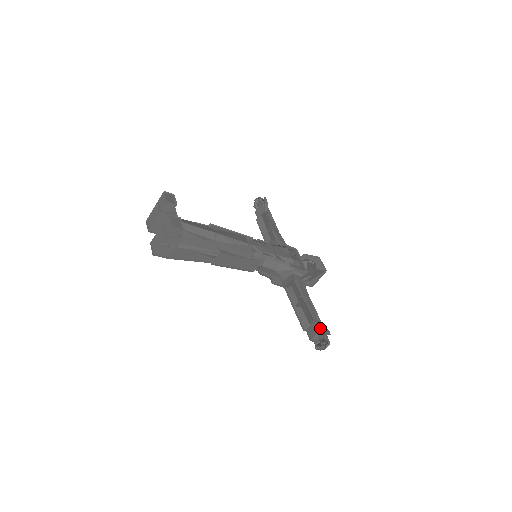
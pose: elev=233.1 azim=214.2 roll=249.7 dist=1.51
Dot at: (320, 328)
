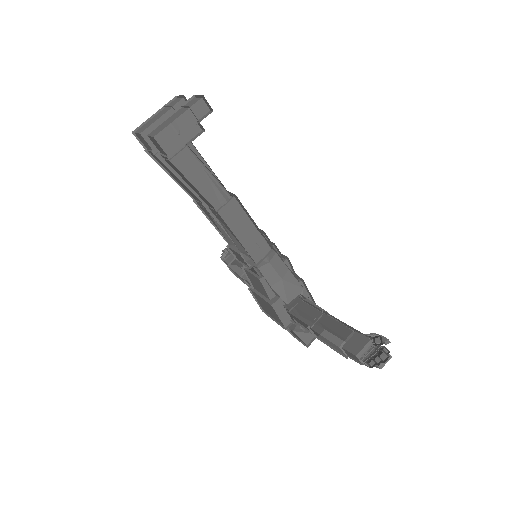
Dot at: (370, 335)
